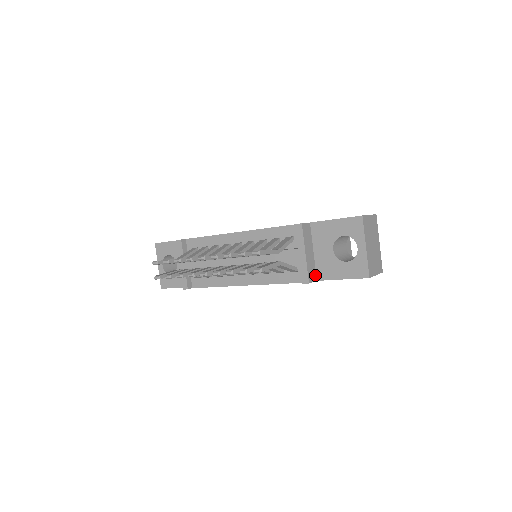
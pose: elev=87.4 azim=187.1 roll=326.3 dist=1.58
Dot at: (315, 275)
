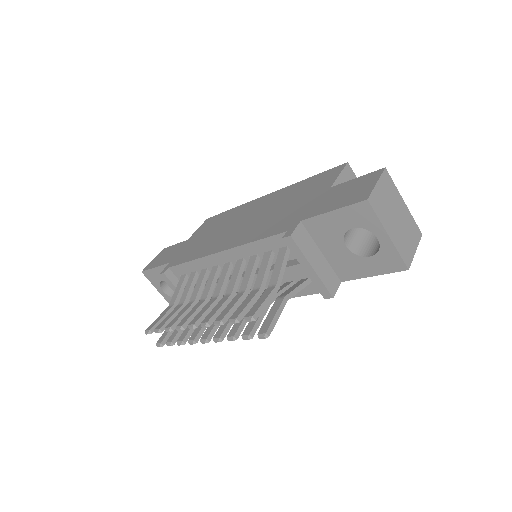
Dot at: (336, 278)
